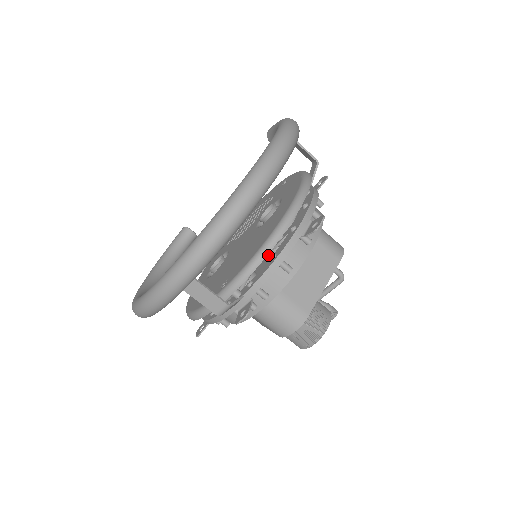
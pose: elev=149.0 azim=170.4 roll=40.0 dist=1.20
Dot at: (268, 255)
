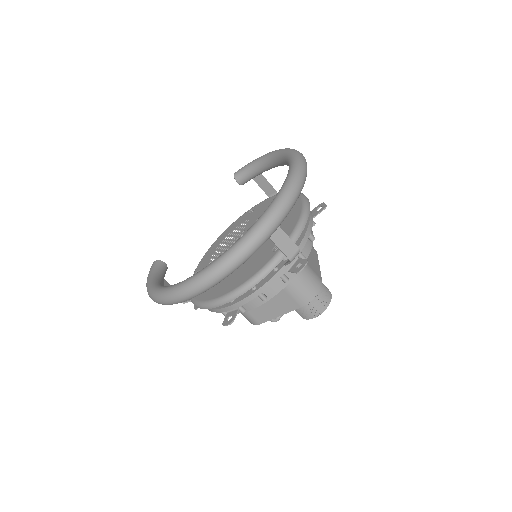
Dot at: occluded
